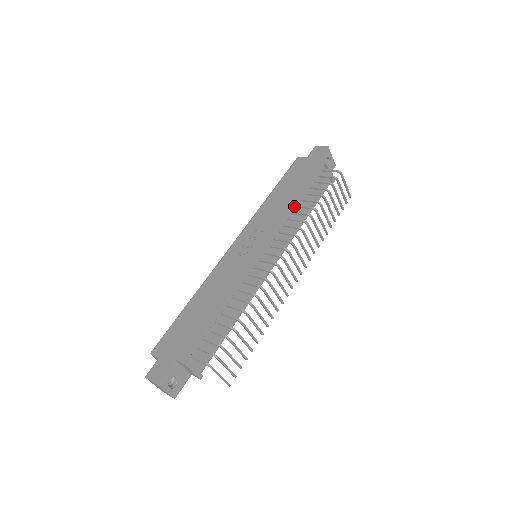
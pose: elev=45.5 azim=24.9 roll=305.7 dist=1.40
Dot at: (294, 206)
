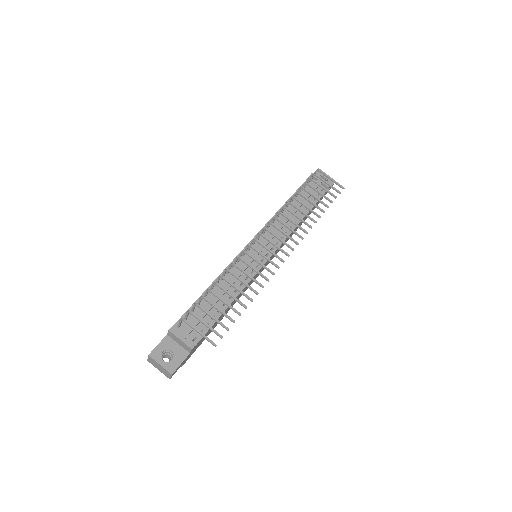
Dot at: occluded
